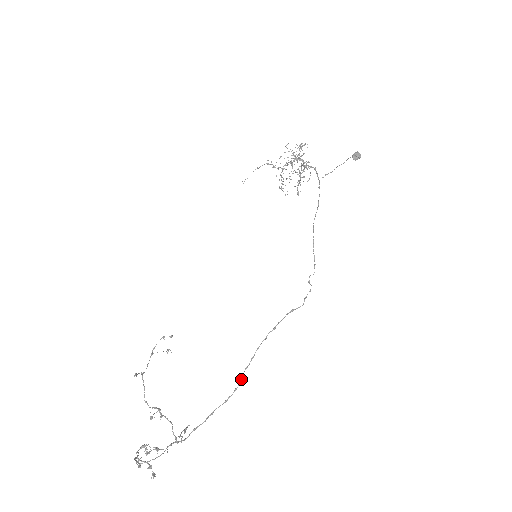
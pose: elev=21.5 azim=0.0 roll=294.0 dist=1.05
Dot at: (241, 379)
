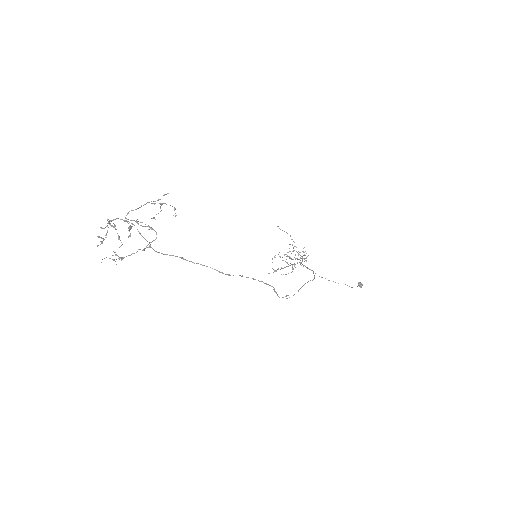
Dot at: occluded
